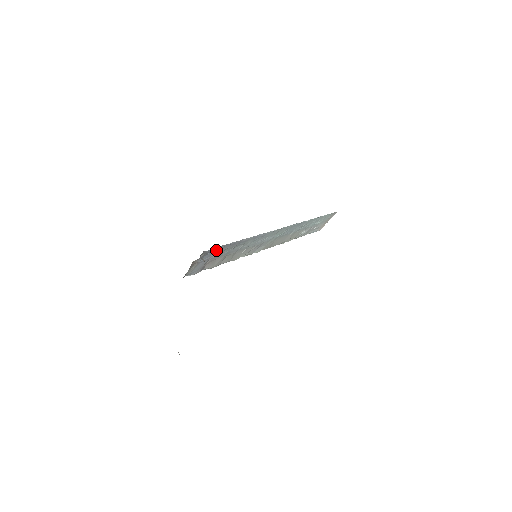
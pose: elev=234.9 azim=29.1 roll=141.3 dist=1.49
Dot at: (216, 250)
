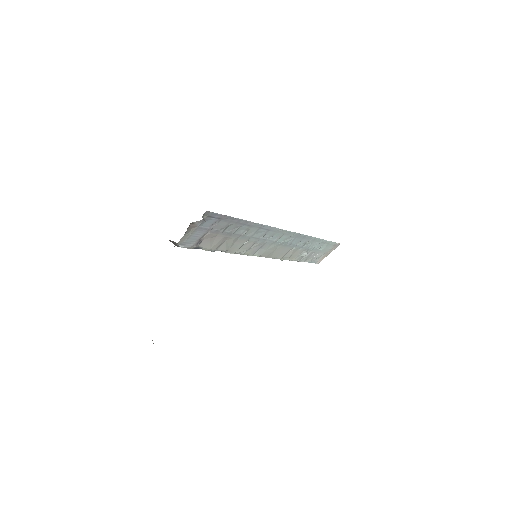
Dot at: (219, 219)
